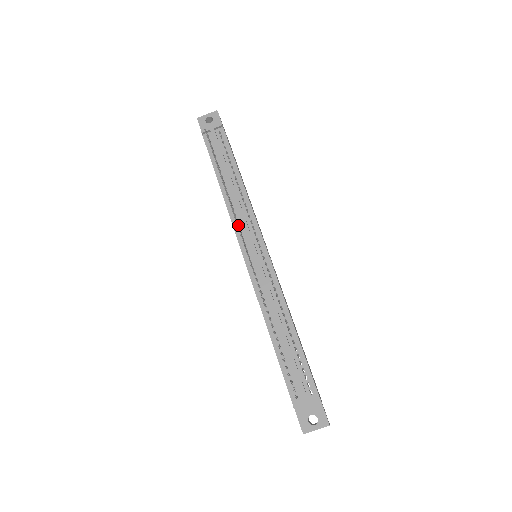
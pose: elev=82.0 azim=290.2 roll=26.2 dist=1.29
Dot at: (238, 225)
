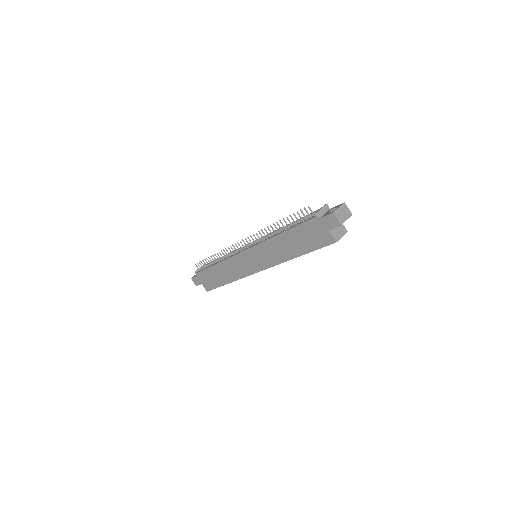
Dot at: (234, 251)
